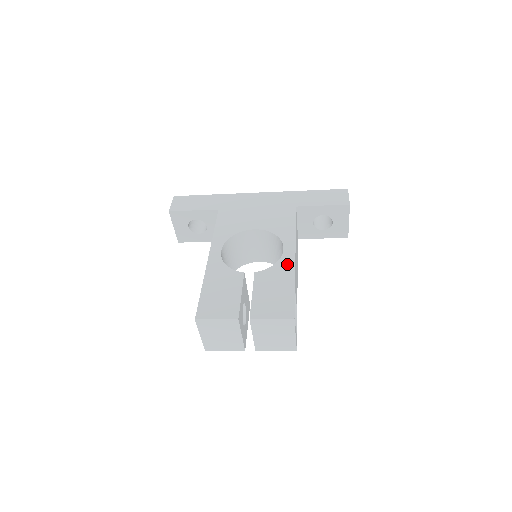
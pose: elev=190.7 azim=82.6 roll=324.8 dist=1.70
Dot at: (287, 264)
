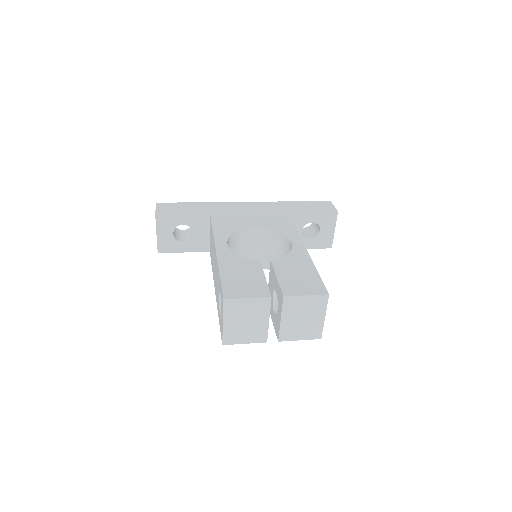
Dot at: (301, 253)
